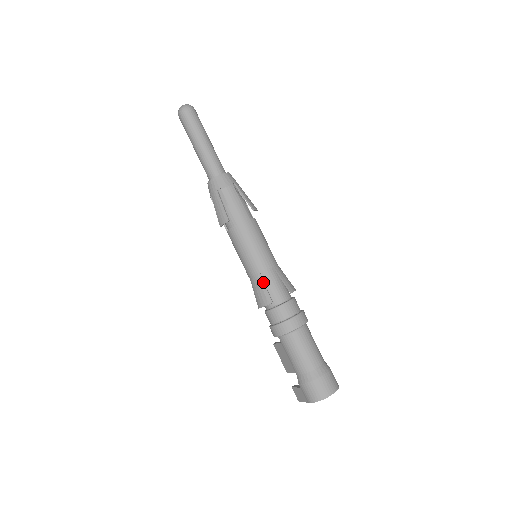
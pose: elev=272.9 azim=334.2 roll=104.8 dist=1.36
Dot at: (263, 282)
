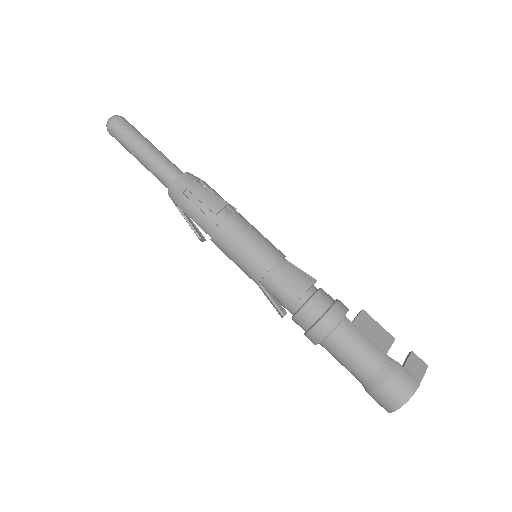
Dot at: (265, 294)
